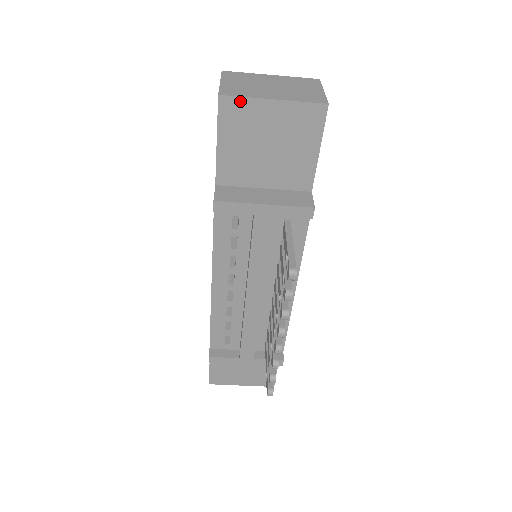
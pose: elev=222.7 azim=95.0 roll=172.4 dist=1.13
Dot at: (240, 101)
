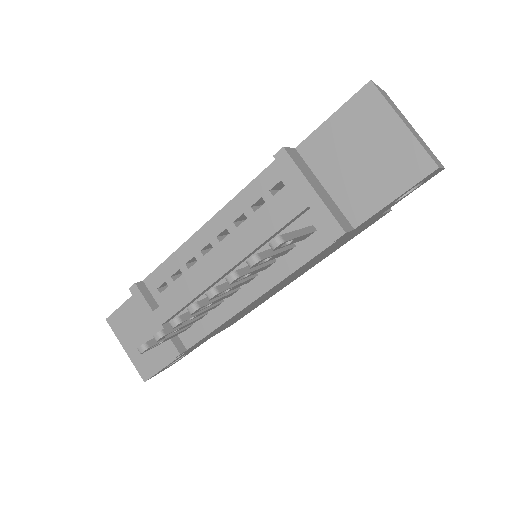
Dot at: (380, 100)
